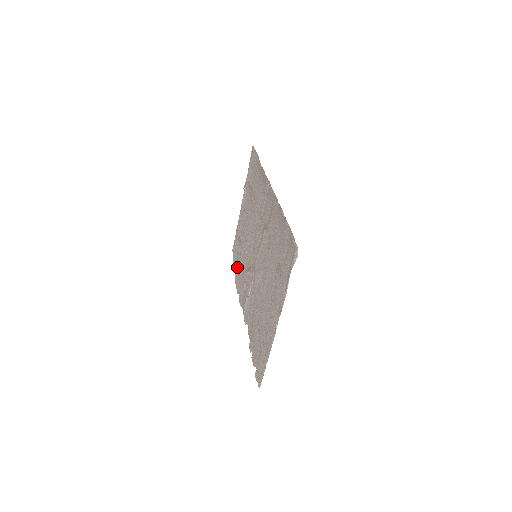
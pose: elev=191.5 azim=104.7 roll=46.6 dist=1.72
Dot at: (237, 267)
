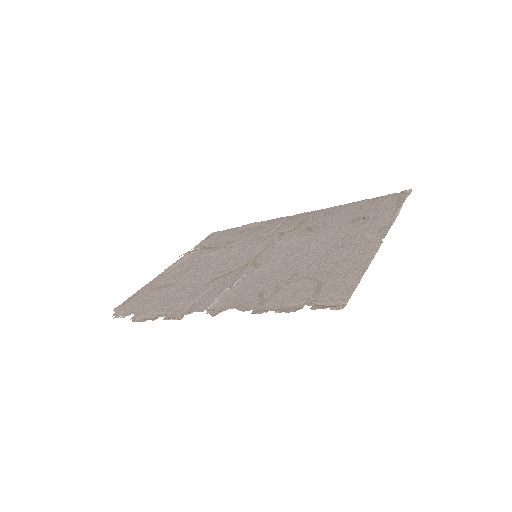
Dot at: (148, 305)
